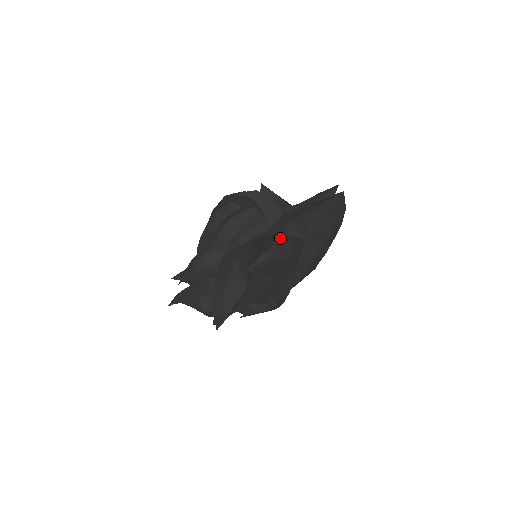
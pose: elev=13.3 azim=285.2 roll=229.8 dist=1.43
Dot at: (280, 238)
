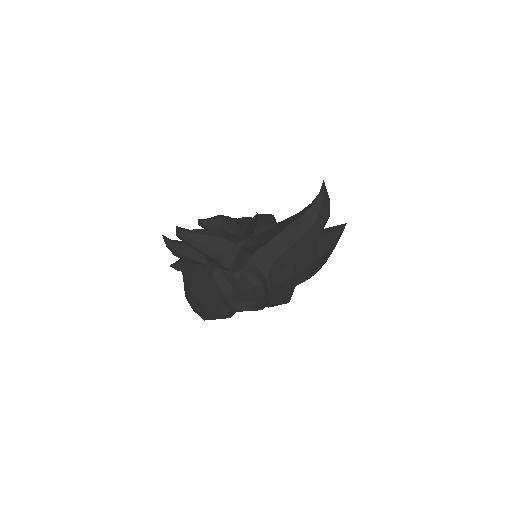
Dot at: occluded
